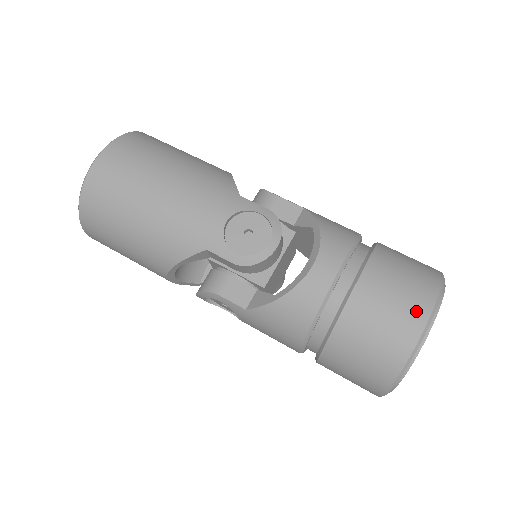
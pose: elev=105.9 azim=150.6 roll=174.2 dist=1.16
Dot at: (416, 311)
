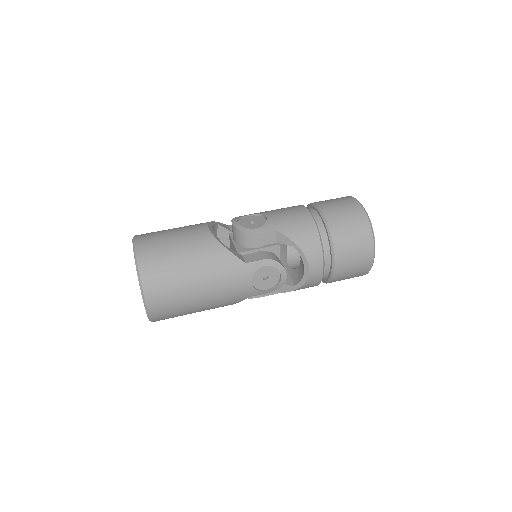
Dot at: (367, 256)
